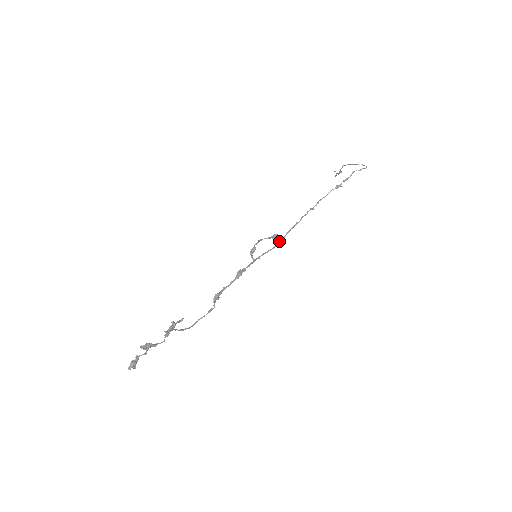
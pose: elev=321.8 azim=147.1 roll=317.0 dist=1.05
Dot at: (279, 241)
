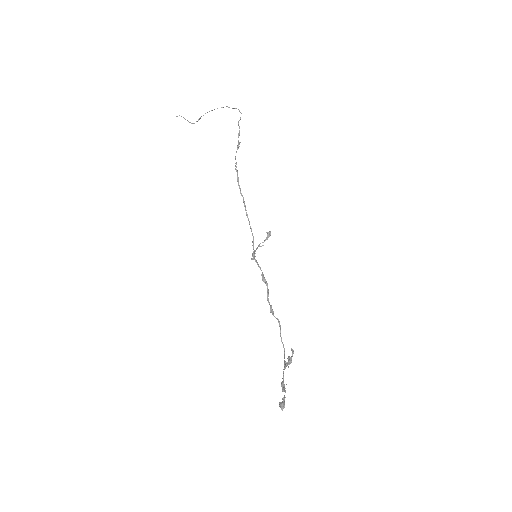
Dot at: (250, 228)
